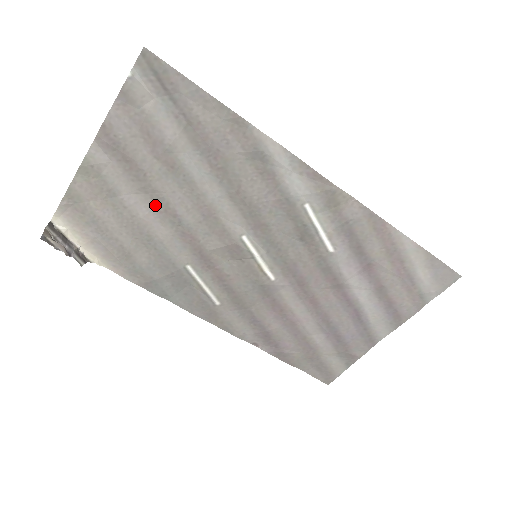
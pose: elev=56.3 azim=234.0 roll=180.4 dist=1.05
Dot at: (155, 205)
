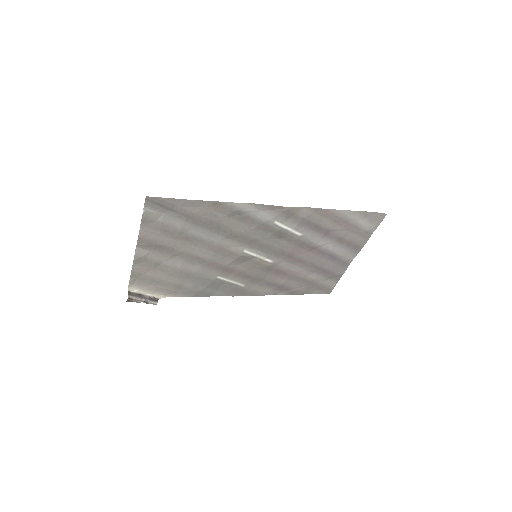
Dot at: (185, 259)
